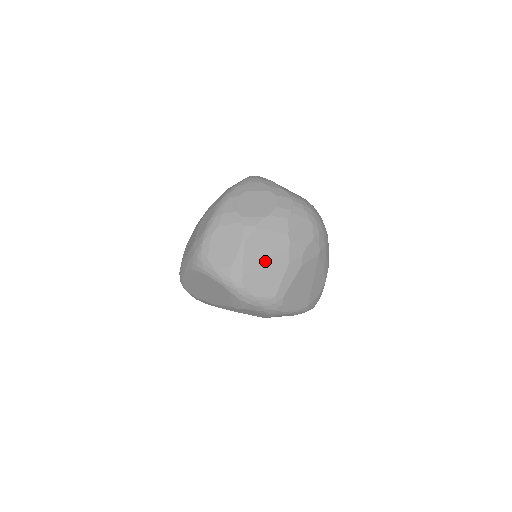
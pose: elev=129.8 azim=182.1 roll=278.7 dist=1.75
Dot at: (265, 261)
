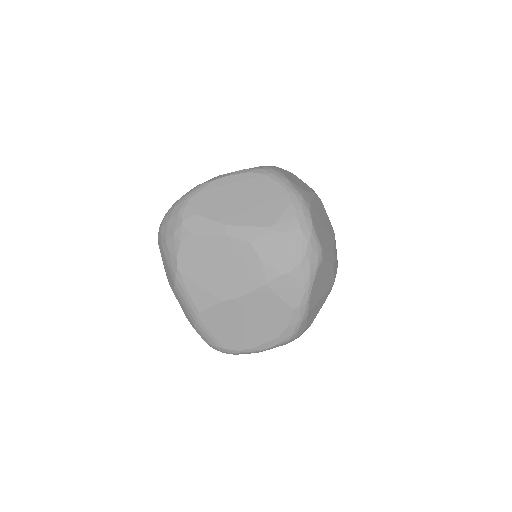
Dot at: (323, 222)
